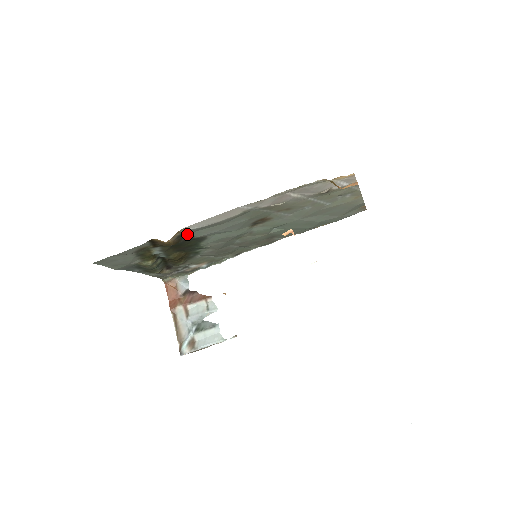
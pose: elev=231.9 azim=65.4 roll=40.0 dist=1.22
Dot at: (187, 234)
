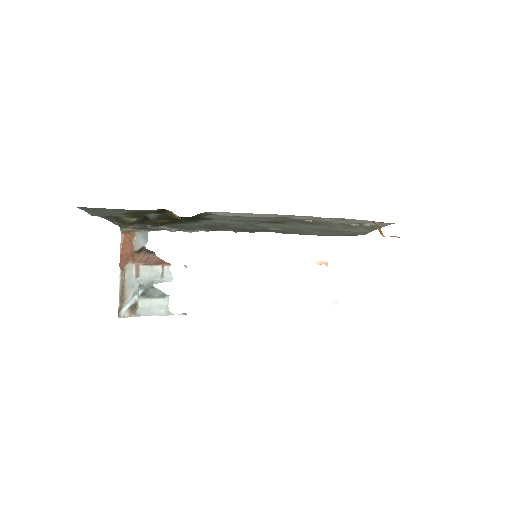
Dot at: (202, 214)
